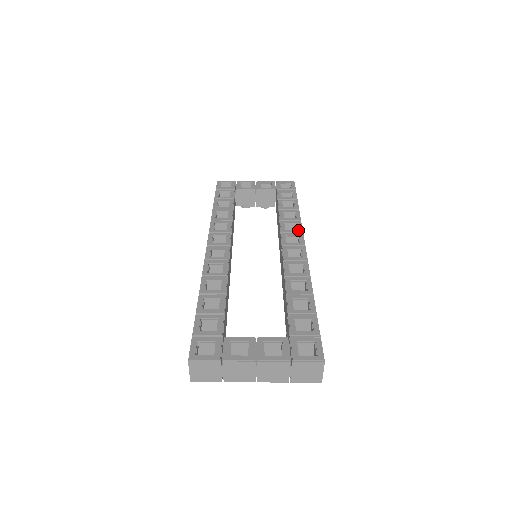
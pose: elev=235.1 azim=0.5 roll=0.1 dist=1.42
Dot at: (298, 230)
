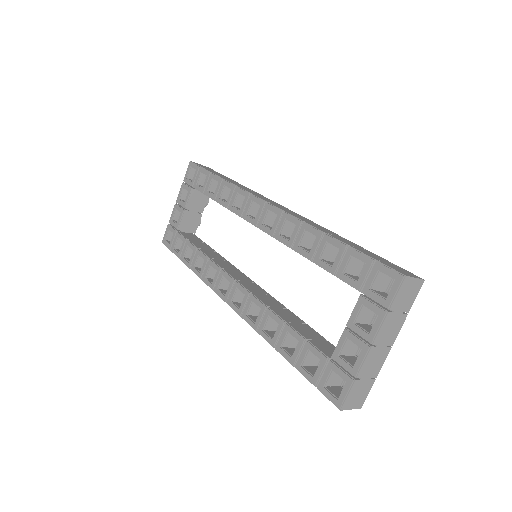
Dot at: (245, 197)
